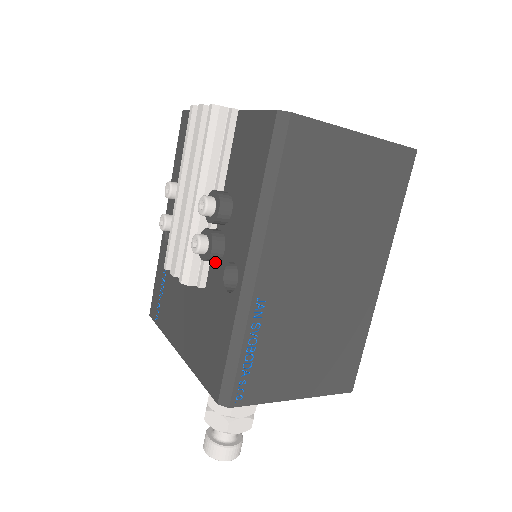
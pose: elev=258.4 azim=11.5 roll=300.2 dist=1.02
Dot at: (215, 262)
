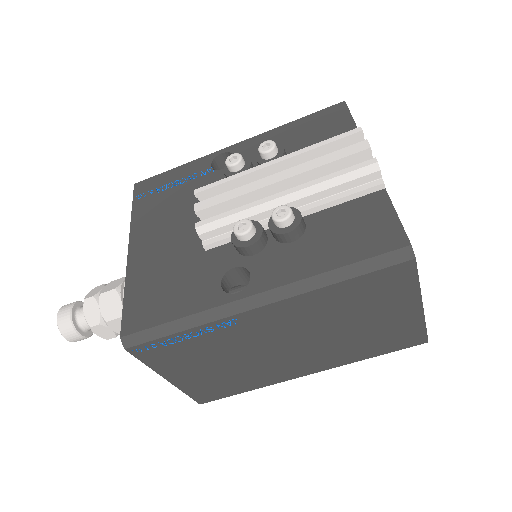
Dot at: (236, 249)
